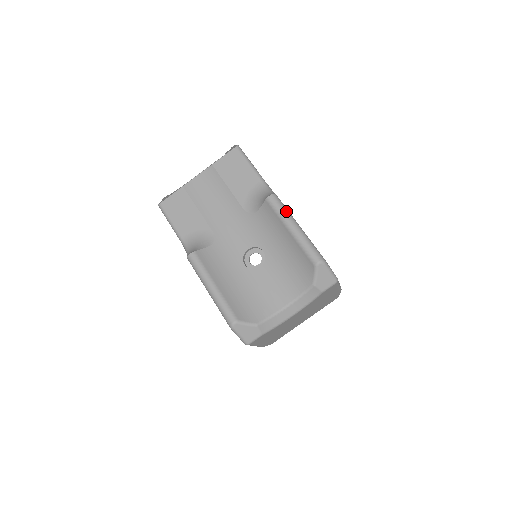
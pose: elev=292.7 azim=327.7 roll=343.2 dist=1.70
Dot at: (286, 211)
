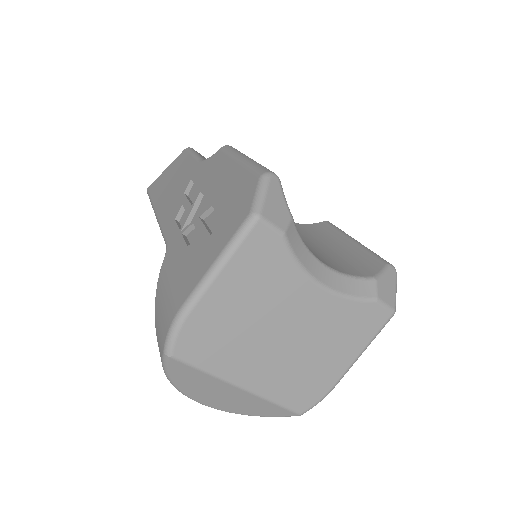
Dot at: occluded
